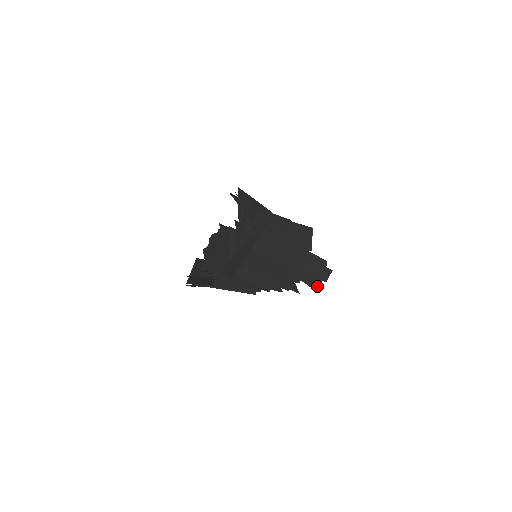
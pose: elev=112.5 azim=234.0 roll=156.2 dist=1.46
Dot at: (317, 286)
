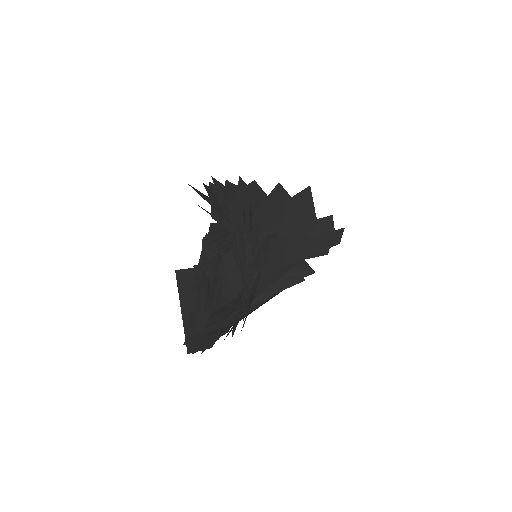
Dot at: (328, 248)
